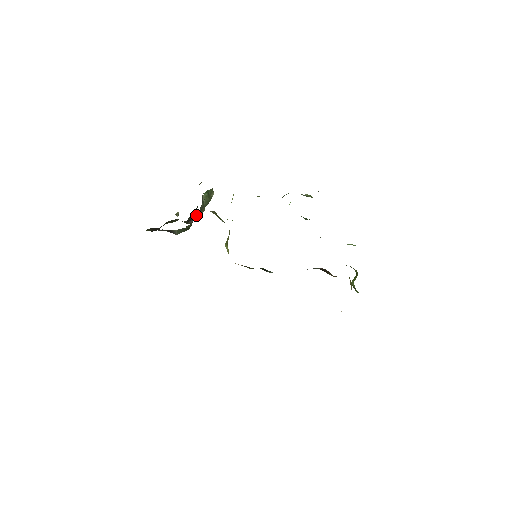
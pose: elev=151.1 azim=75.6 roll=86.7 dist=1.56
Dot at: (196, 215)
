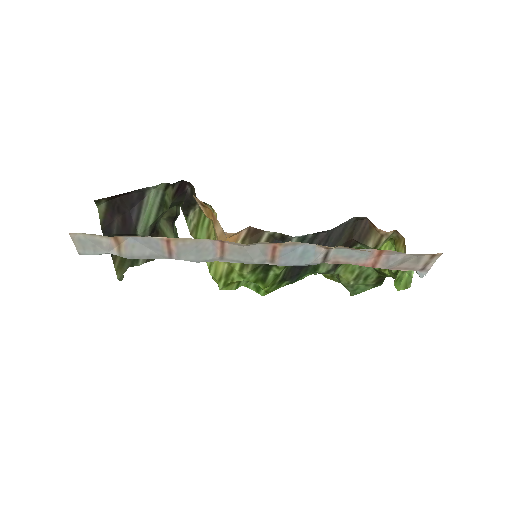
Dot at: (164, 234)
